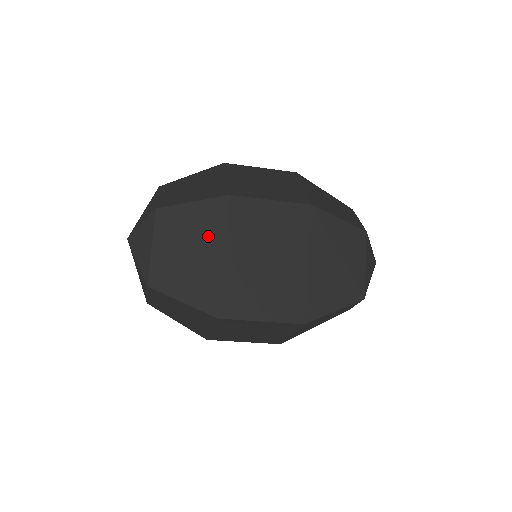
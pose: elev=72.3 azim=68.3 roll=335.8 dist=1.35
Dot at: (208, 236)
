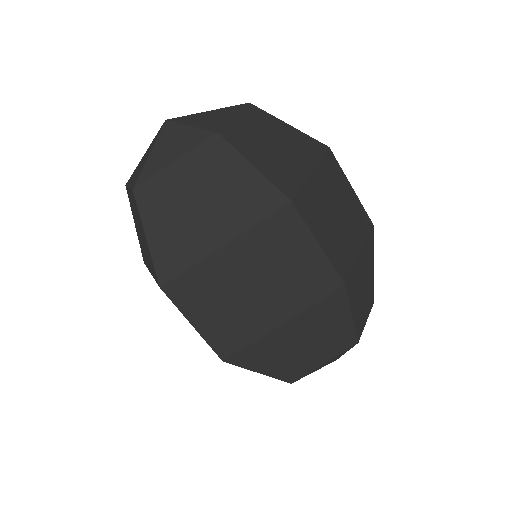
Dot at: (232, 213)
